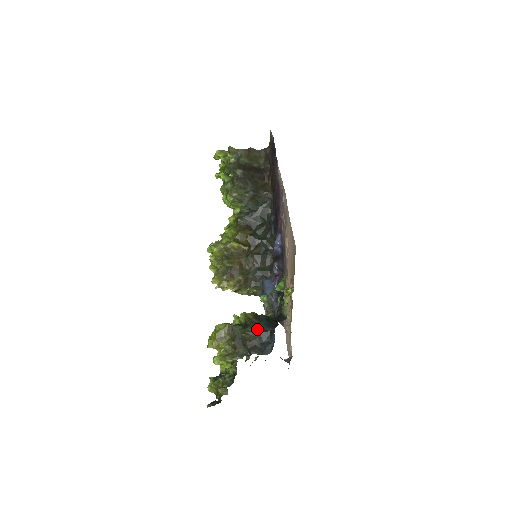
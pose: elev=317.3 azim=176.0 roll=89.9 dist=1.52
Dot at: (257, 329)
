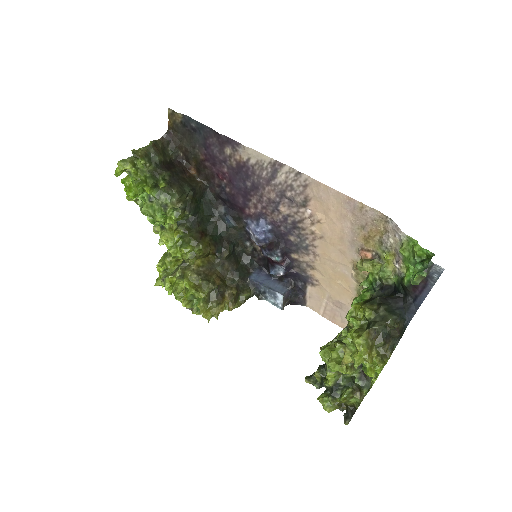
Dot at: (395, 312)
